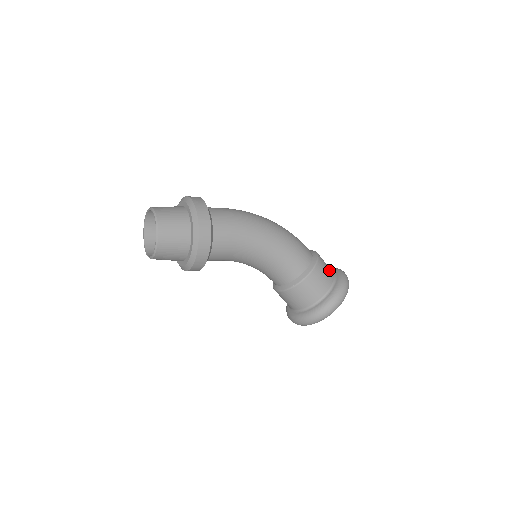
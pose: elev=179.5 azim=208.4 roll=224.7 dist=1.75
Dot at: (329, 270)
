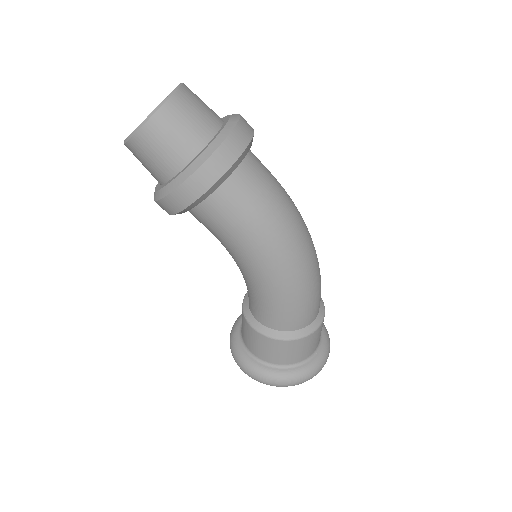
Dot at: (304, 353)
